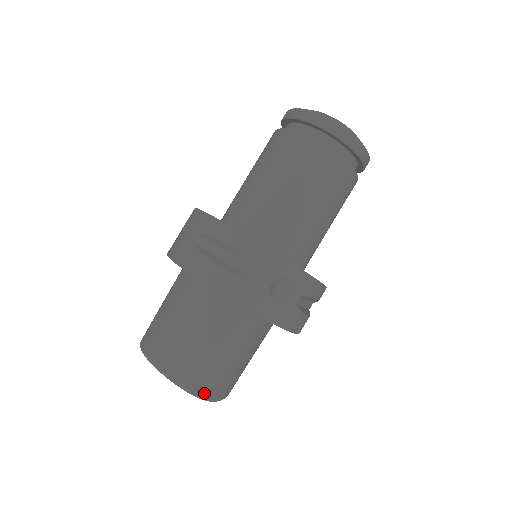
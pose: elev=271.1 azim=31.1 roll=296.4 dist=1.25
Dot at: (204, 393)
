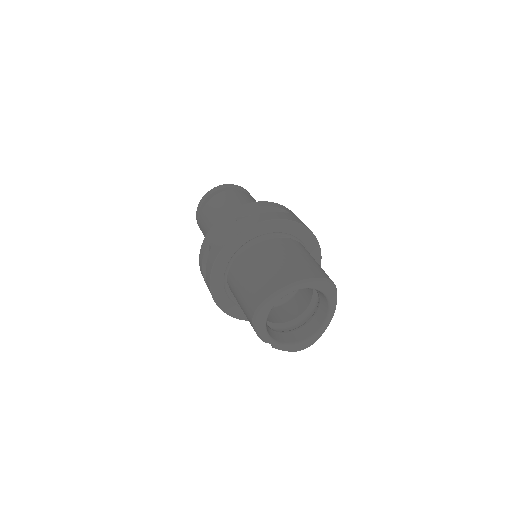
Dot at: (331, 280)
